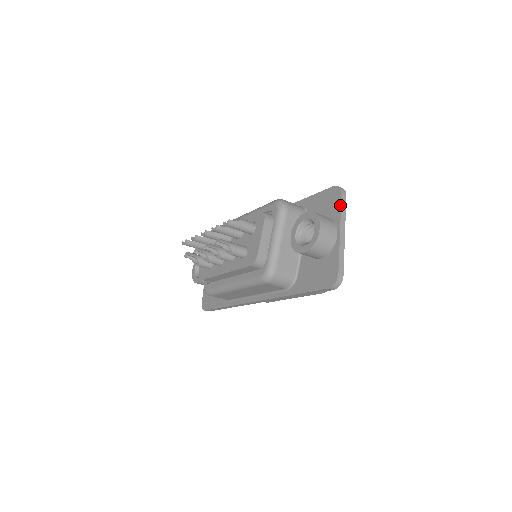
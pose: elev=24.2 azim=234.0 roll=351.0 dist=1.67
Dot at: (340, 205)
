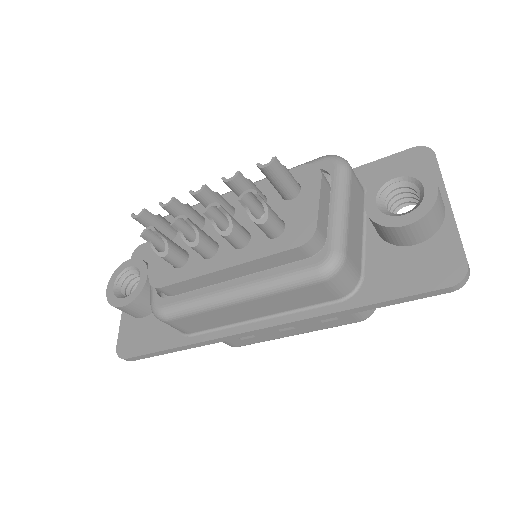
Dot at: (438, 168)
